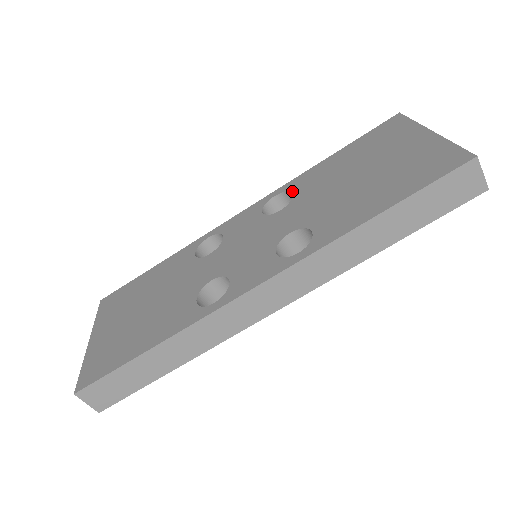
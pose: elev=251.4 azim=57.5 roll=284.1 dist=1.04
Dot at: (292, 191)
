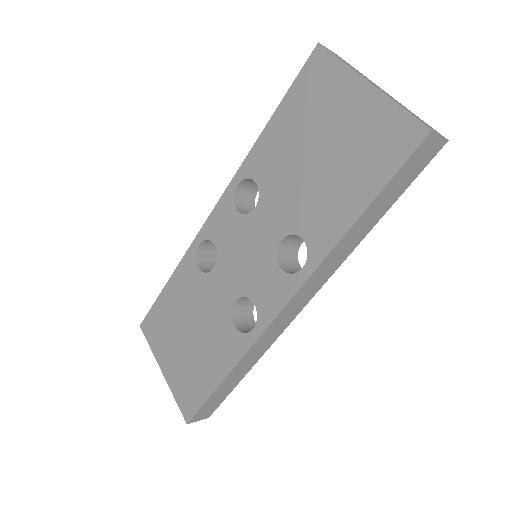
Dot at: (253, 178)
